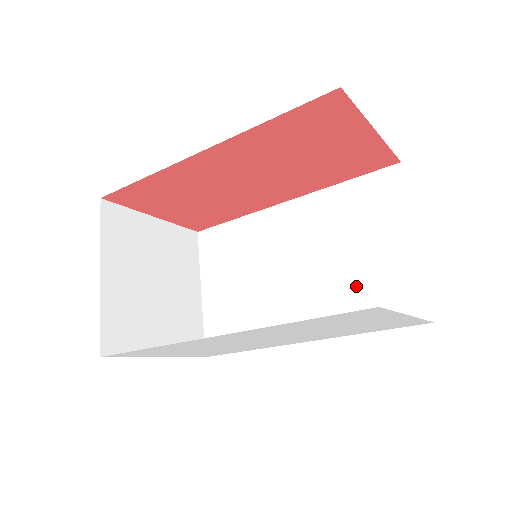
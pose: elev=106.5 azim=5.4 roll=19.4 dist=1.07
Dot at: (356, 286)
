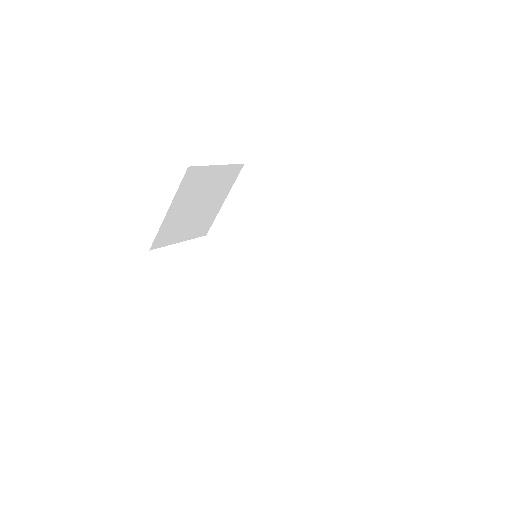
Dot at: (298, 286)
